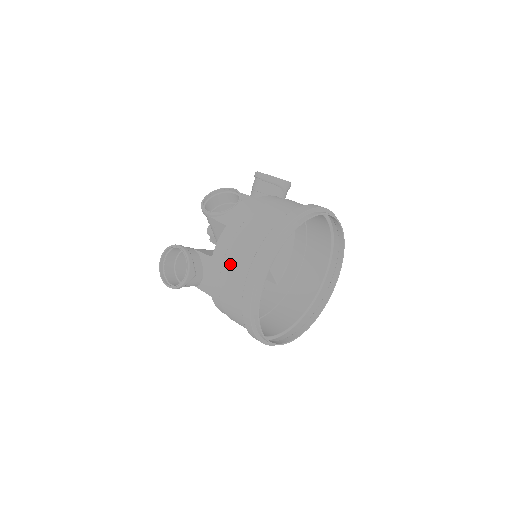
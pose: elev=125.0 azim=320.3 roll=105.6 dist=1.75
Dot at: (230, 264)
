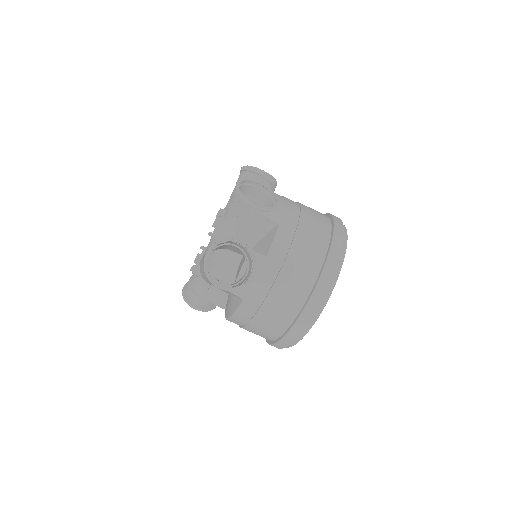
Dot at: (294, 266)
